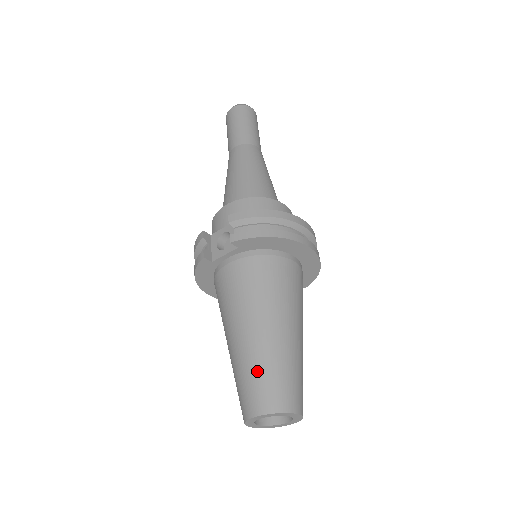
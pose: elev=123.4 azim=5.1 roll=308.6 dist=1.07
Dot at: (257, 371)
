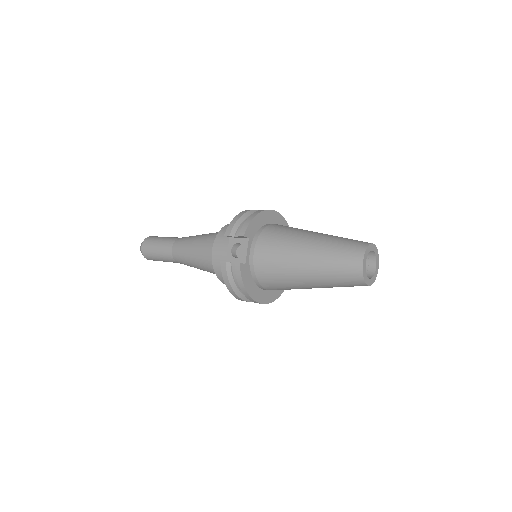
Dot at: (334, 252)
